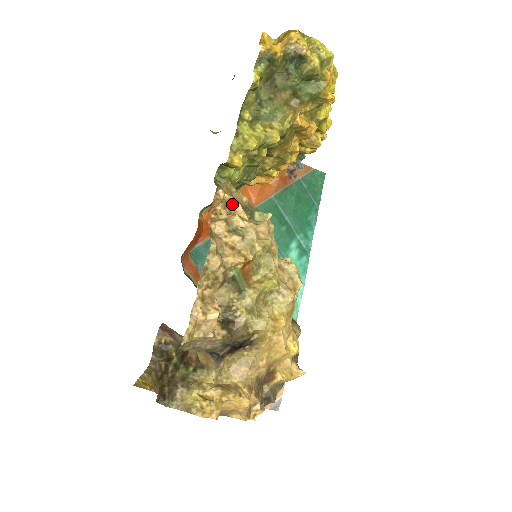
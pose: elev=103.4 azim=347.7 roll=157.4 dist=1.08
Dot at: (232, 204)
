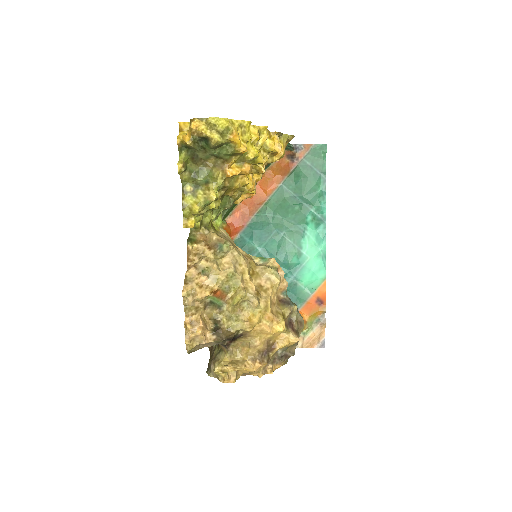
Dot at: (201, 250)
